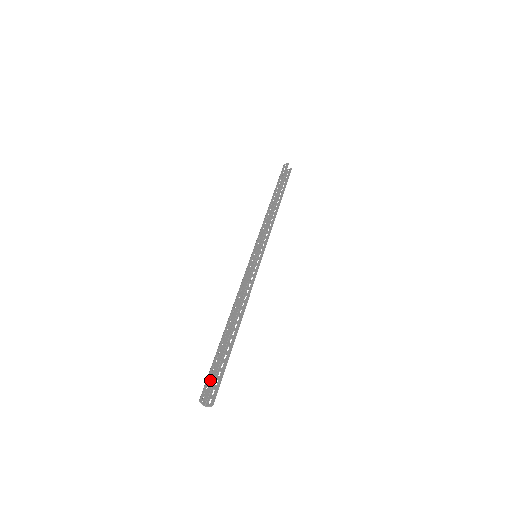
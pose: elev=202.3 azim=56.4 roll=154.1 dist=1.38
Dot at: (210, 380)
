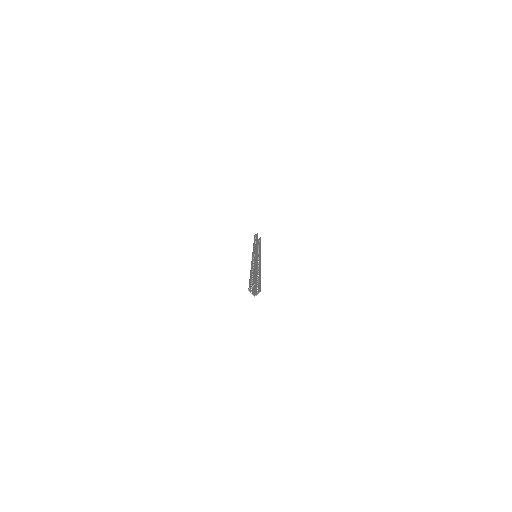
Dot at: (252, 281)
